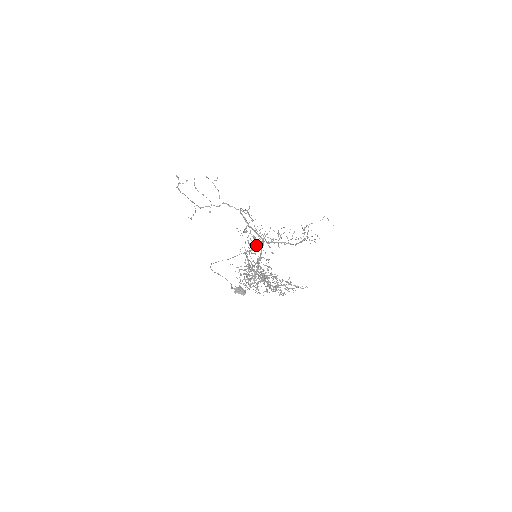
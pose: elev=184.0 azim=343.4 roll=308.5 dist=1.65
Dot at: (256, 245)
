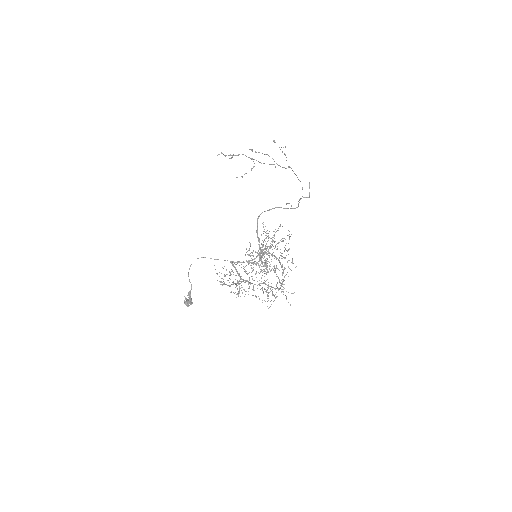
Dot at: (272, 240)
